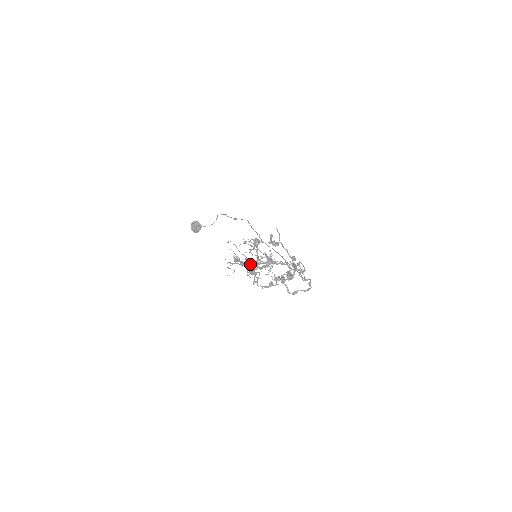
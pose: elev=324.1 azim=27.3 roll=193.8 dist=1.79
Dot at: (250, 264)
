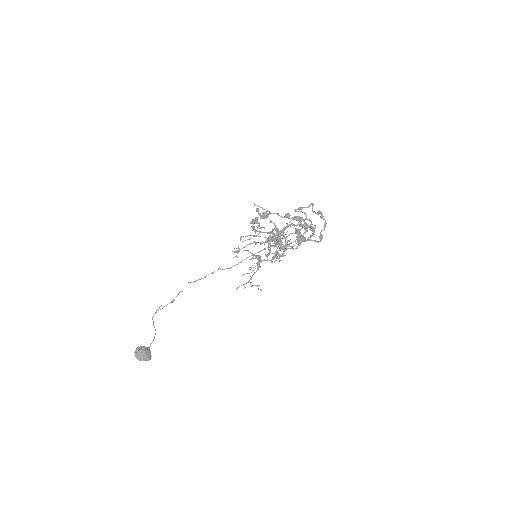
Dot at: (269, 251)
